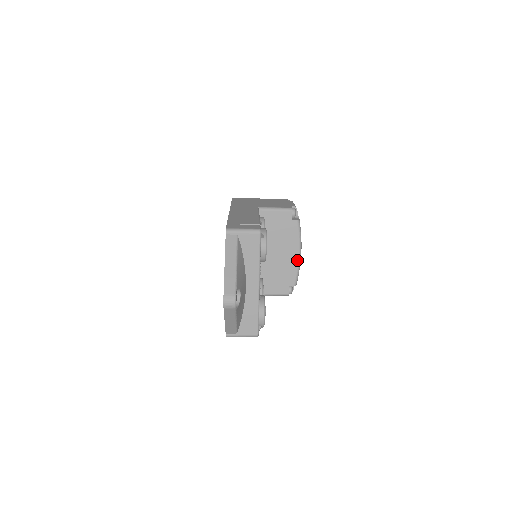
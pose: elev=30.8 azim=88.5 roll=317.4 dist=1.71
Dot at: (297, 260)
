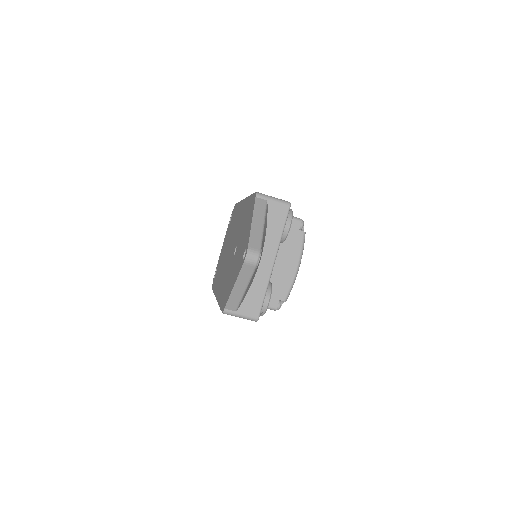
Dot at: (294, 273)
